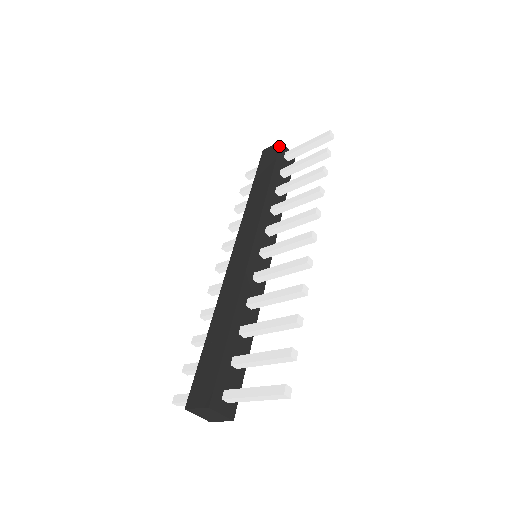
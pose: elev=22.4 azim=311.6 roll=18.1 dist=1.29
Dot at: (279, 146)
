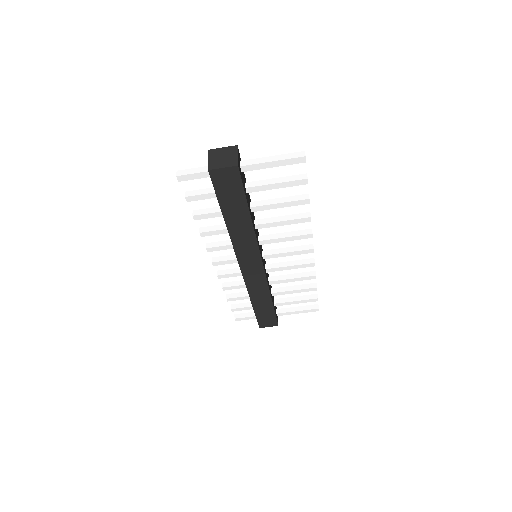
Dot at: occluded
